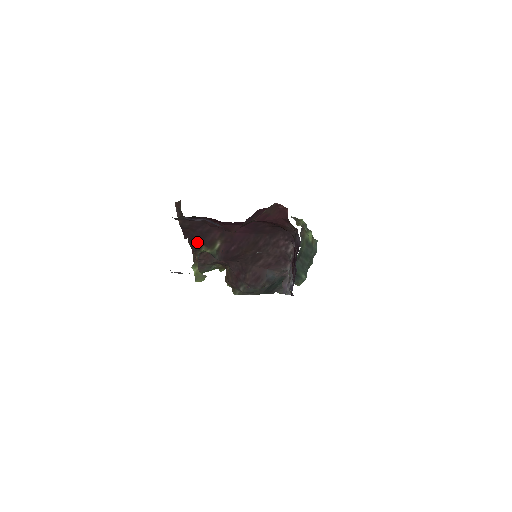
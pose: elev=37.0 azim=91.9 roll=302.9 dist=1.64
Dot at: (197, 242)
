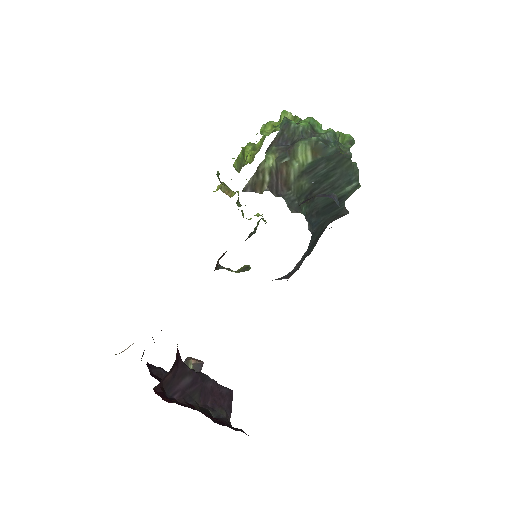
Dot at: occluded
